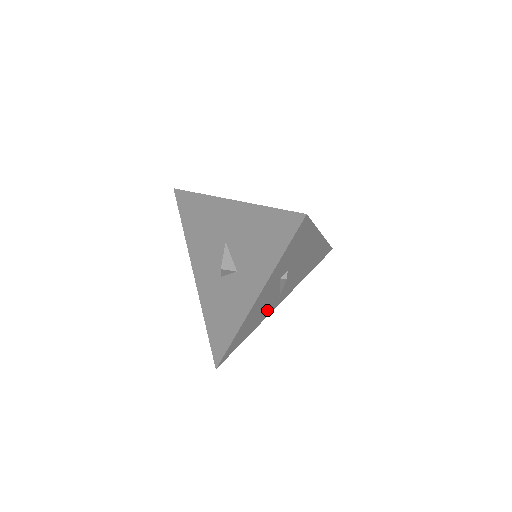
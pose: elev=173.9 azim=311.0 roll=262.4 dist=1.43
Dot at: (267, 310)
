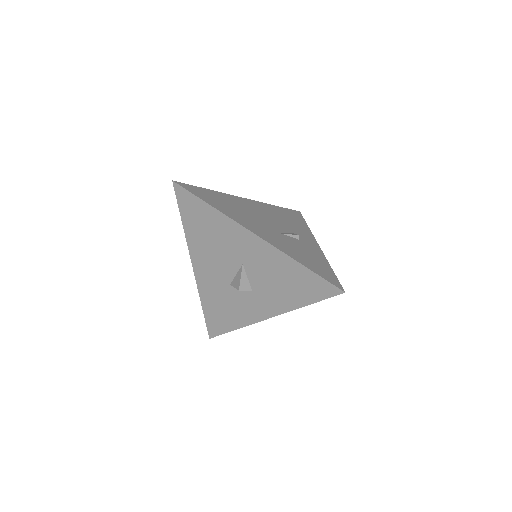
Dot at: occluded
